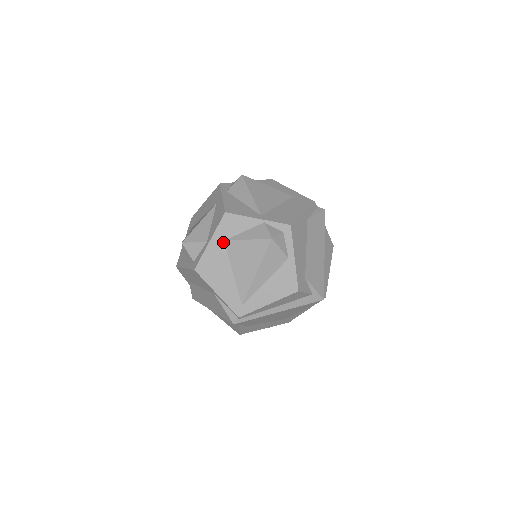
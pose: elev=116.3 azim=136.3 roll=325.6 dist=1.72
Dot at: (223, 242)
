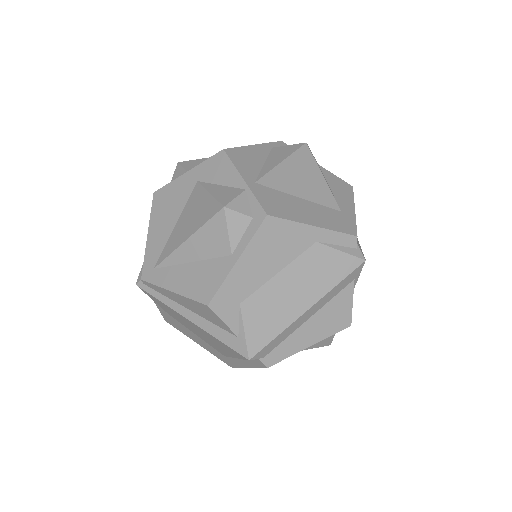
Dot at: (196, 182)
